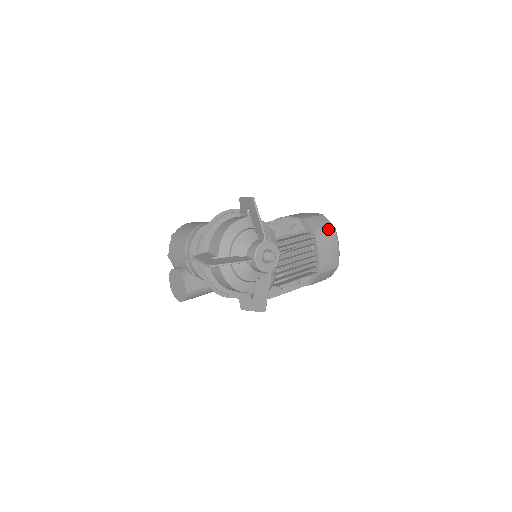
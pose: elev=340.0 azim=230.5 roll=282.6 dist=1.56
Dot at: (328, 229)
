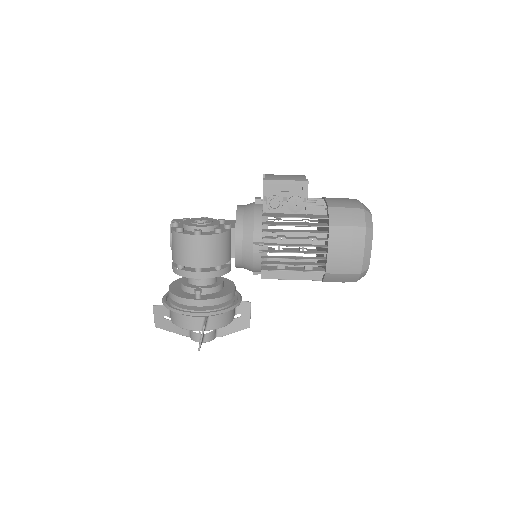
Dot at: occluded
